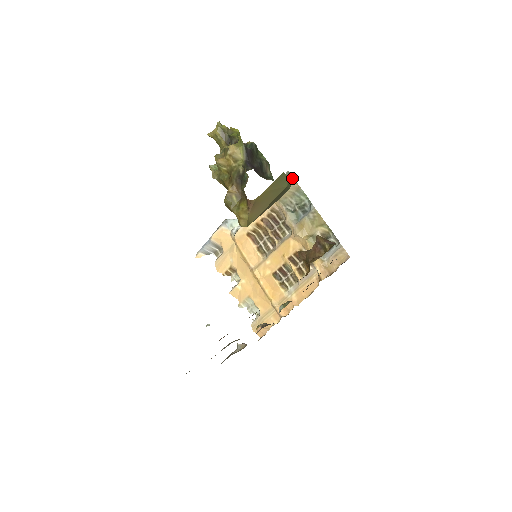
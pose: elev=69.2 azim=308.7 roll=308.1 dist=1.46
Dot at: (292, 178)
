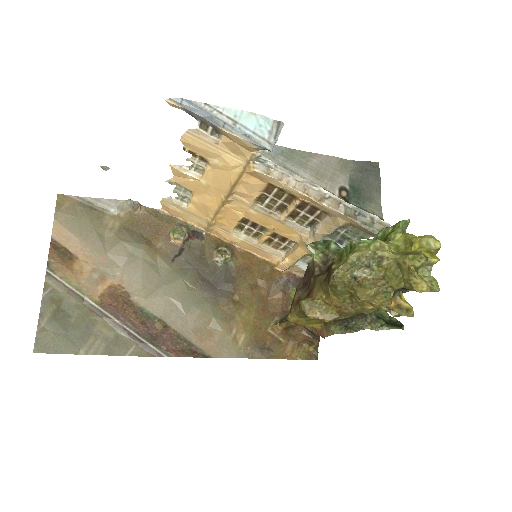
Dot at: occluded
